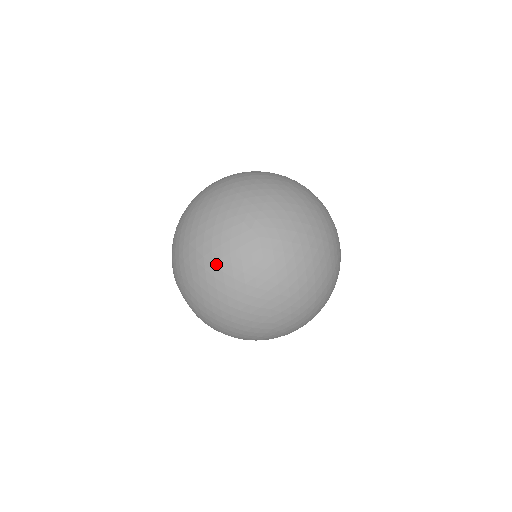
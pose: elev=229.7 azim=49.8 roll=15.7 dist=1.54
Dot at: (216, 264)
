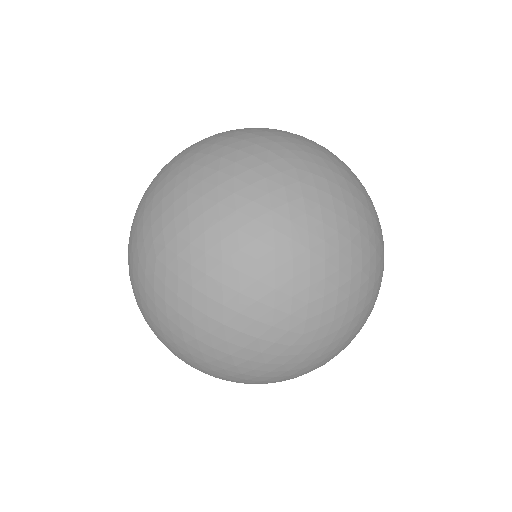
Dot at: (129, 263)
